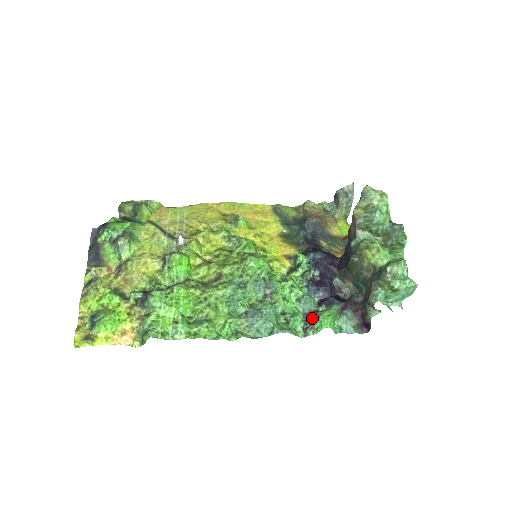
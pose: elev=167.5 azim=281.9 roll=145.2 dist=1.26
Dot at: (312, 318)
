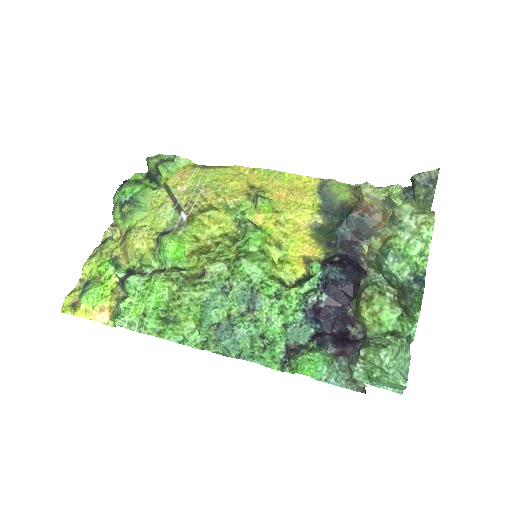
Dot at: (292, 354)
